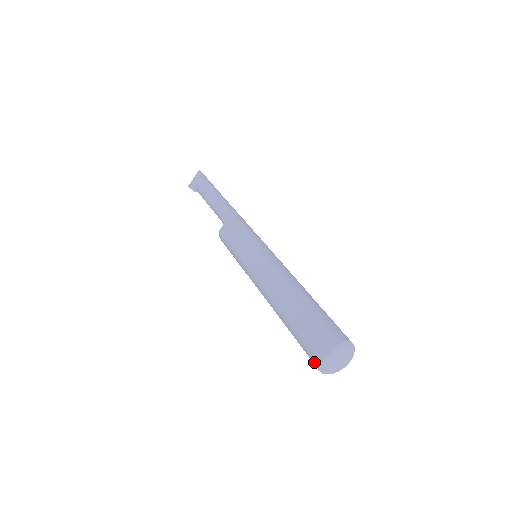
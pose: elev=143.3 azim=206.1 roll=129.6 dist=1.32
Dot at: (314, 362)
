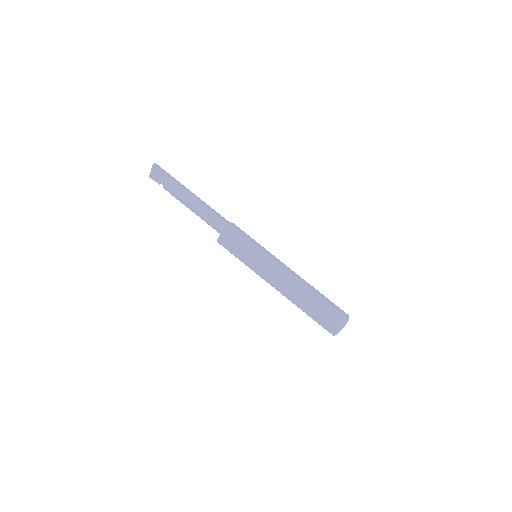
Dot at: (329, 332)
